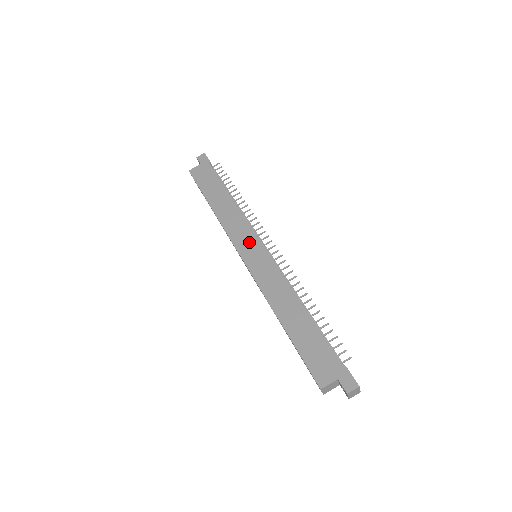
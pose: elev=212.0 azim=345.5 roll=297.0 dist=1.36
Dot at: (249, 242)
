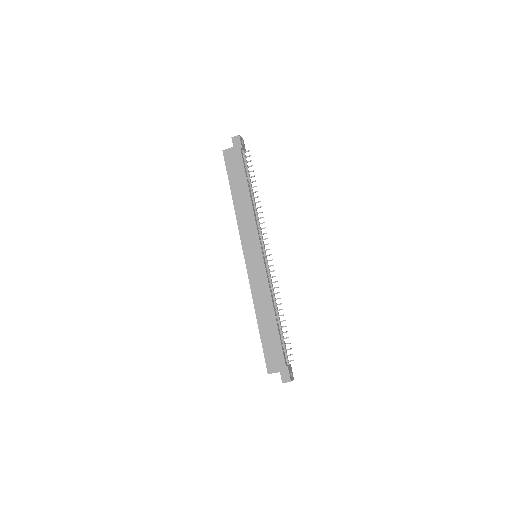
Dot at: (253, 245)
